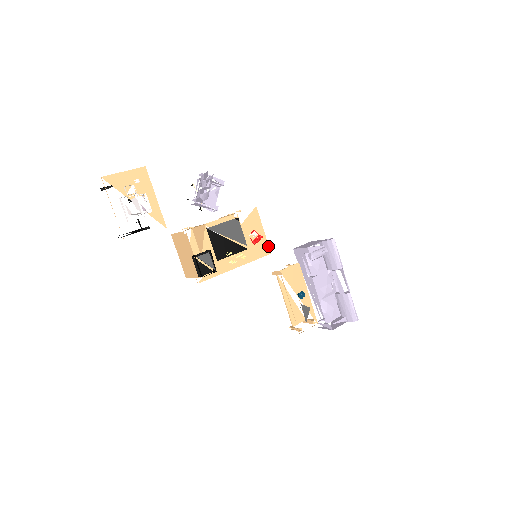
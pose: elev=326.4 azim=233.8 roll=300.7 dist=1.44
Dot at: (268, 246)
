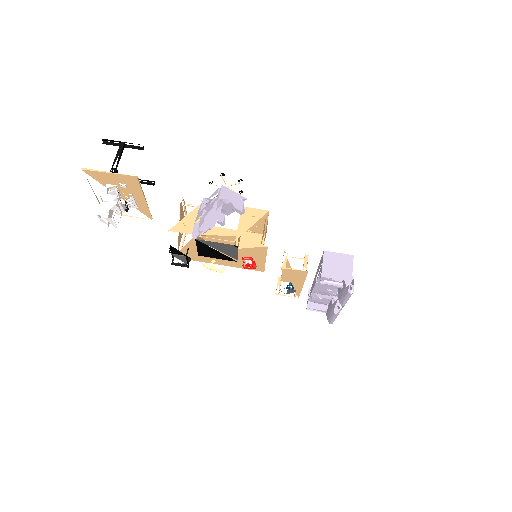
Dot at: (264, 268)
